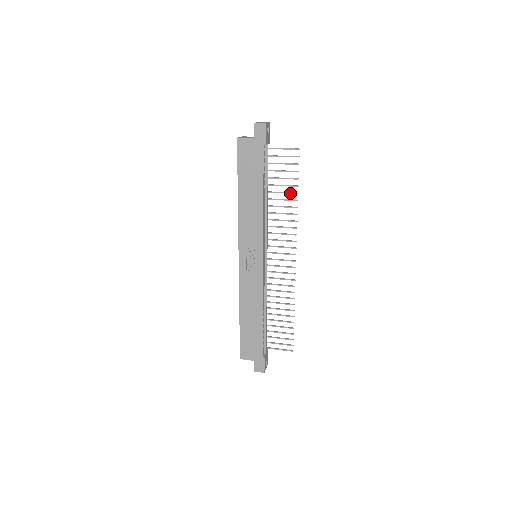
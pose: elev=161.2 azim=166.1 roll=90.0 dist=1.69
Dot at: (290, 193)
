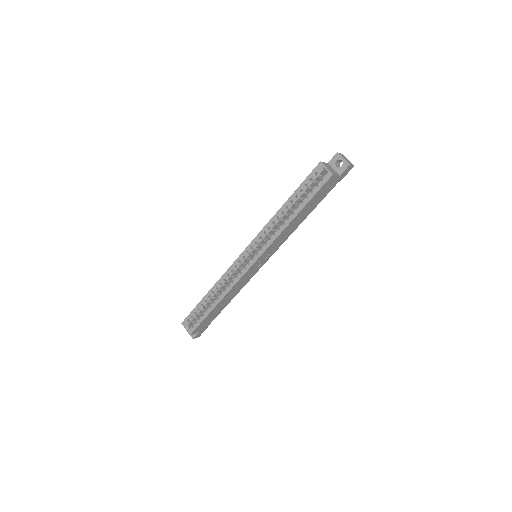
Dot at: occluded
